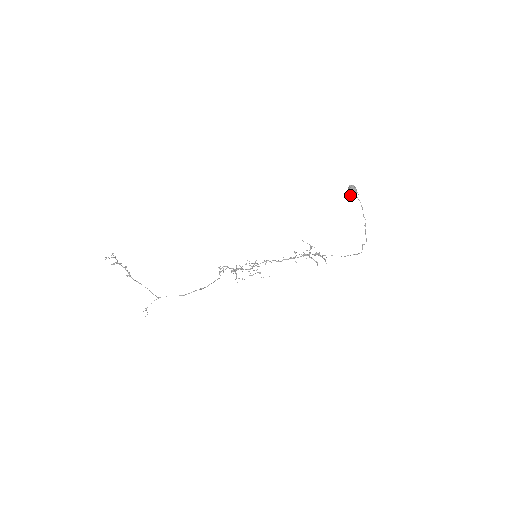
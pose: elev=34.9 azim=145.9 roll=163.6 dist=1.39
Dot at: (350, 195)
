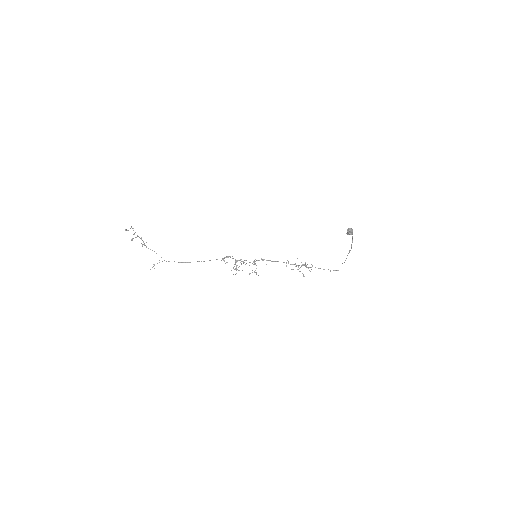
Dot at: (347, 233)
